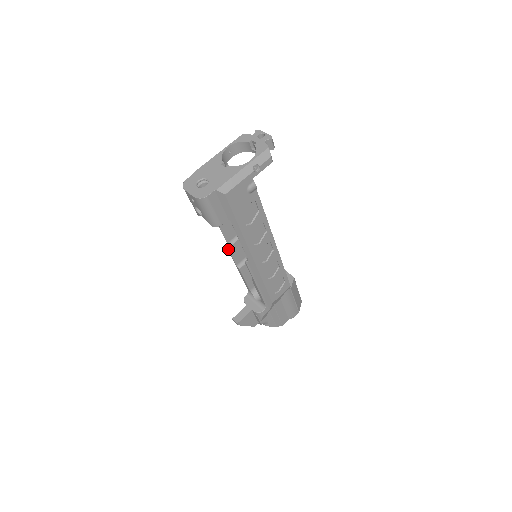
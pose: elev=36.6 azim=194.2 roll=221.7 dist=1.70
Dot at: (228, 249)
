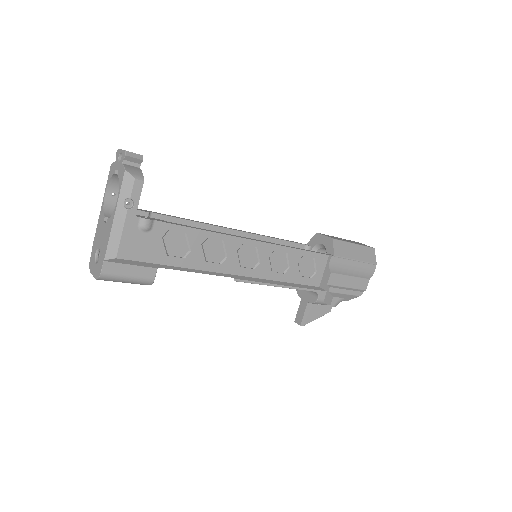
Dot at: occluded
